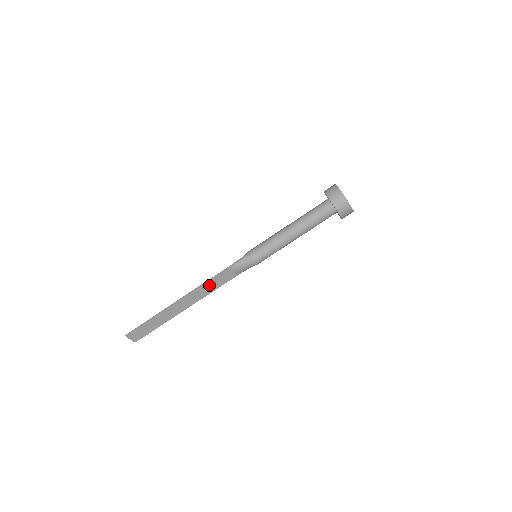
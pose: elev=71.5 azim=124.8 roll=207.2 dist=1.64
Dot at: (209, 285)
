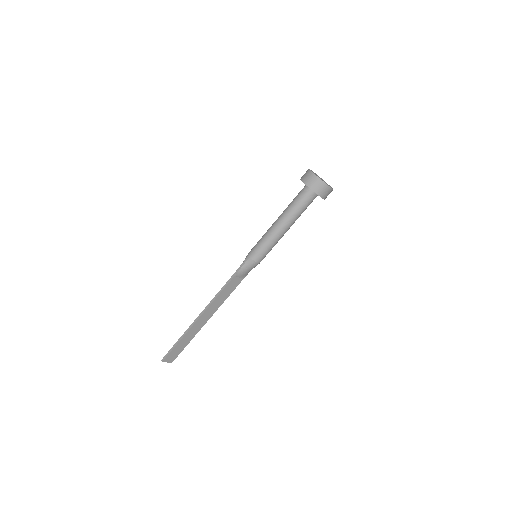
Dot at: (222, 295)
